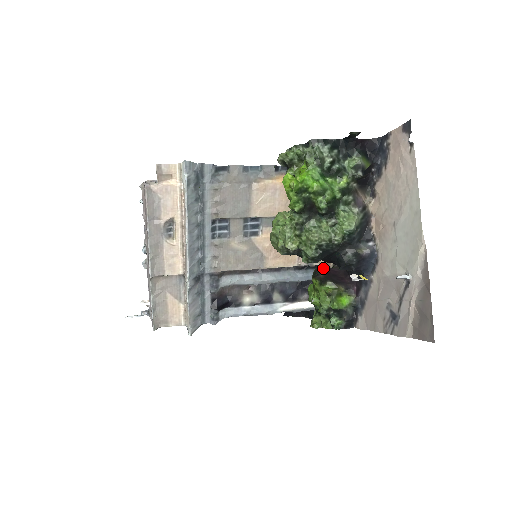
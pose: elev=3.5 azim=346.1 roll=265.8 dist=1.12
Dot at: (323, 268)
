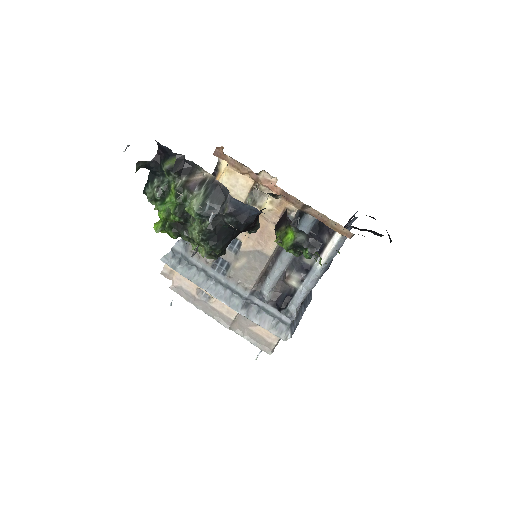
Dot at: occluded
